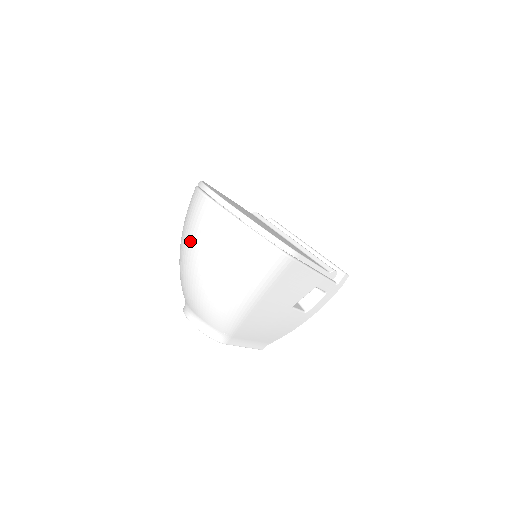
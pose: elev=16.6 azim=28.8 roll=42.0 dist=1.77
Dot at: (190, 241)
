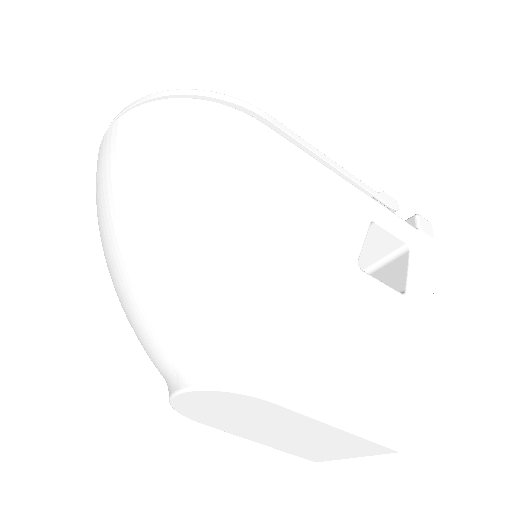
Dot at: (99, 215)
